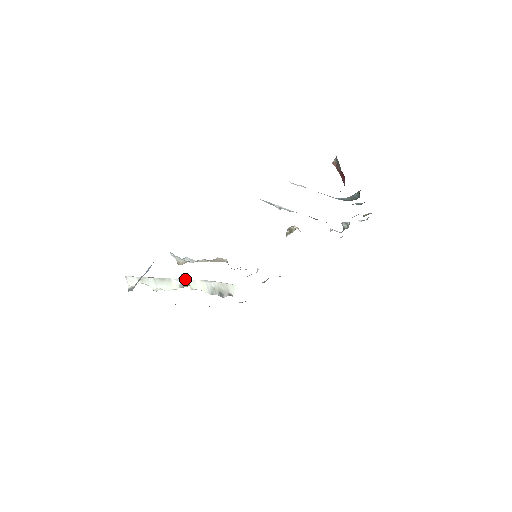
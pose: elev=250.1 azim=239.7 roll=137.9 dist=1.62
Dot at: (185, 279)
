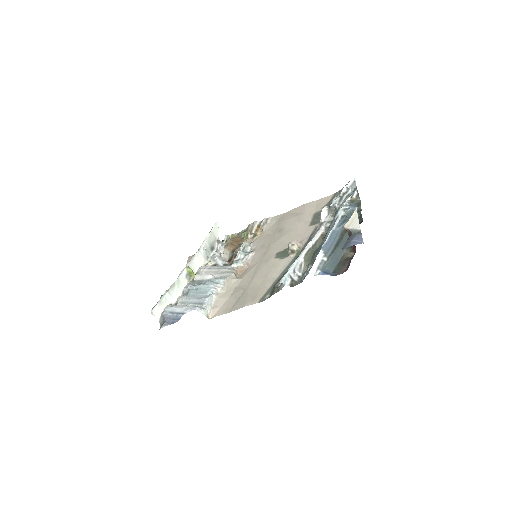
Dot at: (189, 271)
